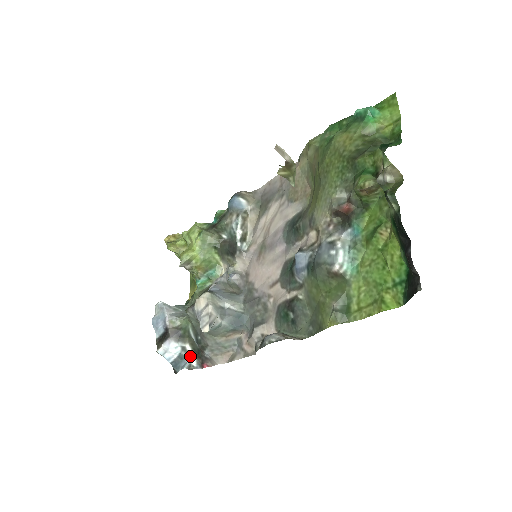
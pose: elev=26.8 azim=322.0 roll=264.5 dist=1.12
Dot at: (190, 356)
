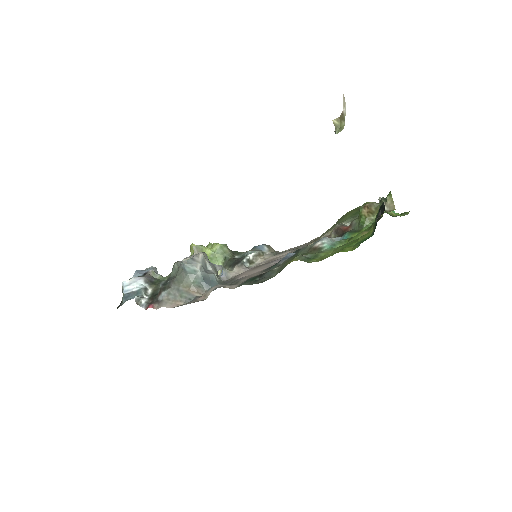
Dot at: (145, 296)
